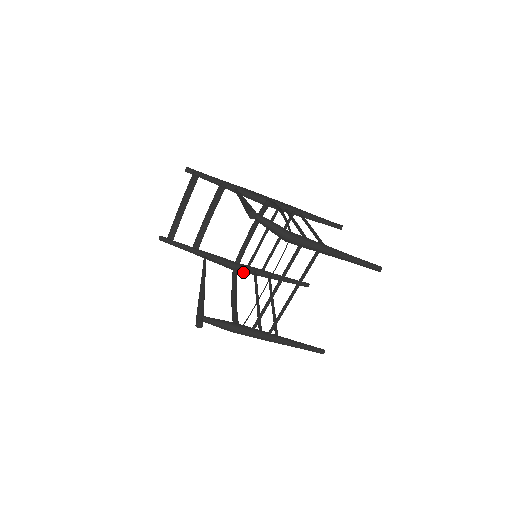
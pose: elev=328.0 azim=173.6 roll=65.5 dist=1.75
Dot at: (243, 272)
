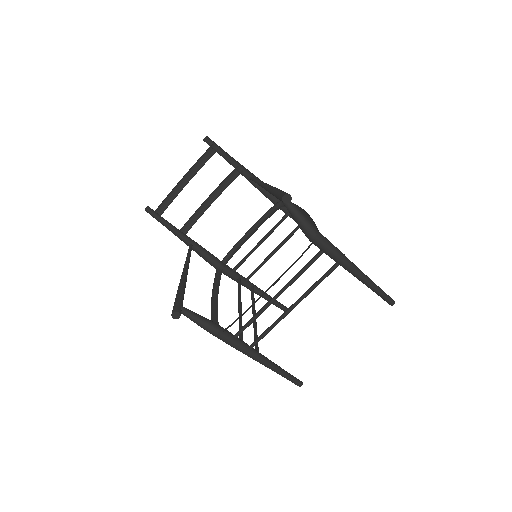
Dot at: (226, 275)
